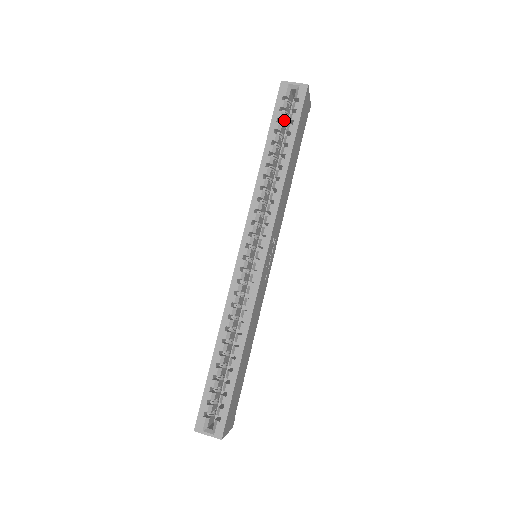
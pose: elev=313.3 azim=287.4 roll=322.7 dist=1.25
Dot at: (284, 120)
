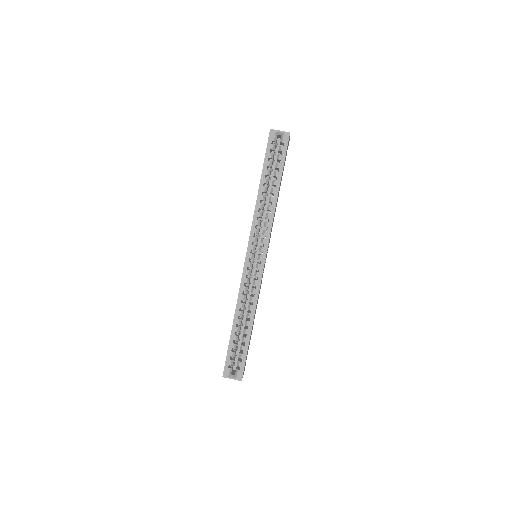
Dot at: occluded
